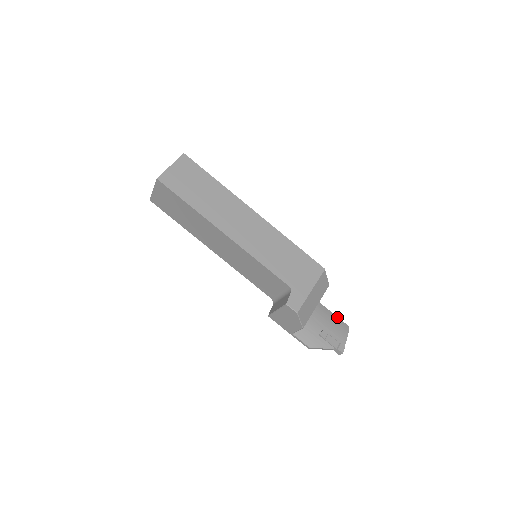
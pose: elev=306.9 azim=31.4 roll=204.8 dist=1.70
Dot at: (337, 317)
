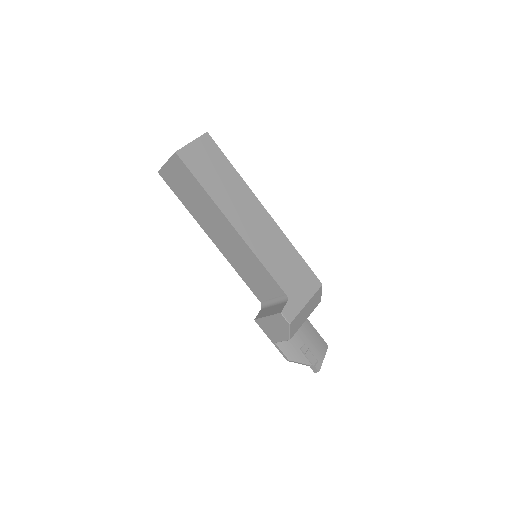
Dot at: (318, 334)
